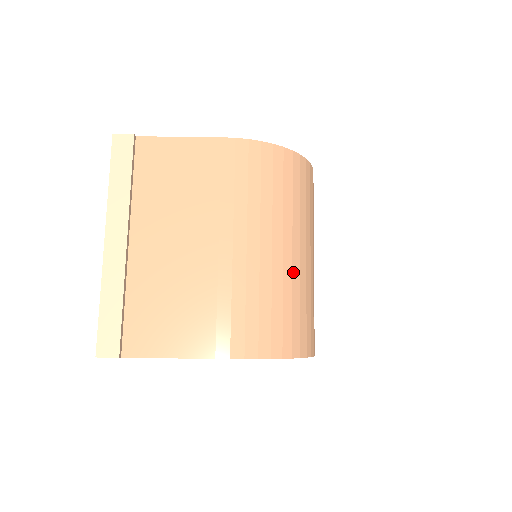
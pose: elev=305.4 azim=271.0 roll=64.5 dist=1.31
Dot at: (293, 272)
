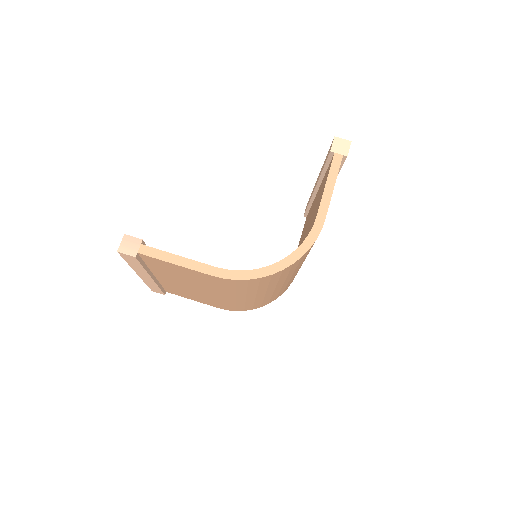
Dot at: (274, 292)
